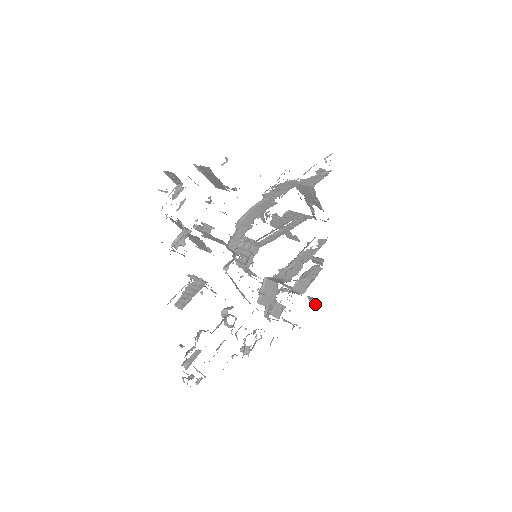
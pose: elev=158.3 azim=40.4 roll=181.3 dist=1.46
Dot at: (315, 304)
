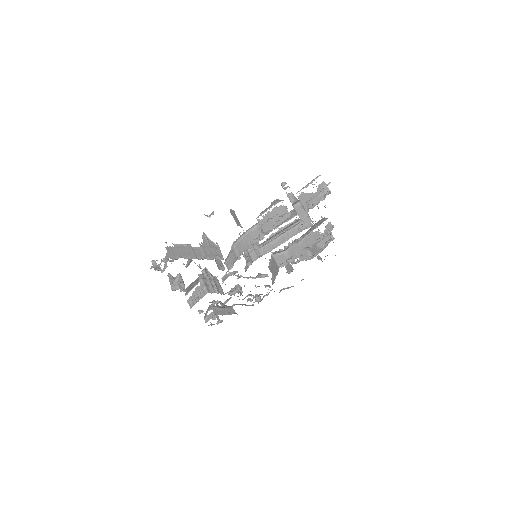
Dot at: occluded
